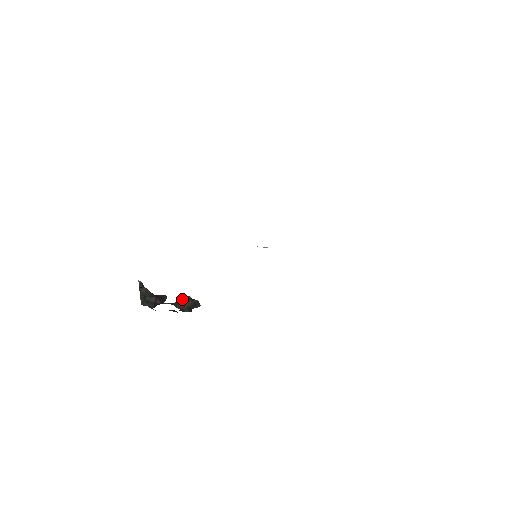
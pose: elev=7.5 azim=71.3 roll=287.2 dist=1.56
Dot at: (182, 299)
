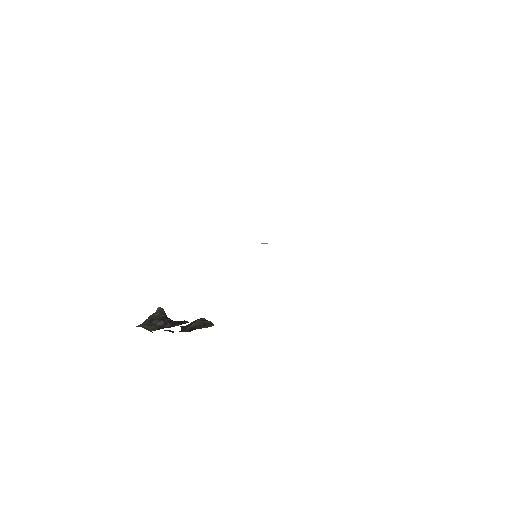
Dot at: (194, 321)
